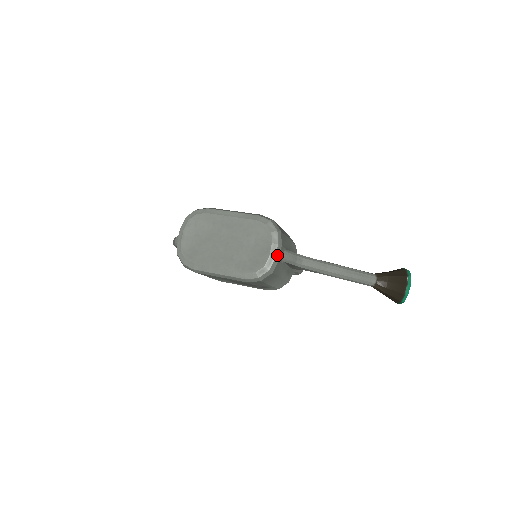
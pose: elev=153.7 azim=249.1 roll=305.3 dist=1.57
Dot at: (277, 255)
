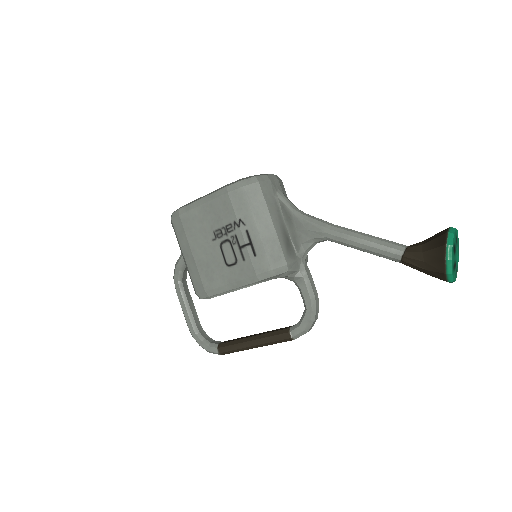
Dot at: (269, 177)
